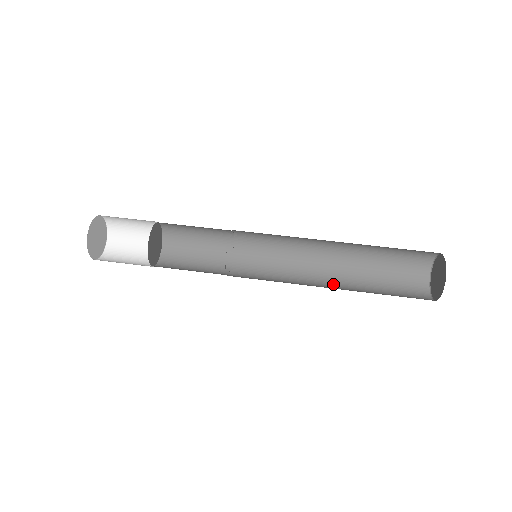
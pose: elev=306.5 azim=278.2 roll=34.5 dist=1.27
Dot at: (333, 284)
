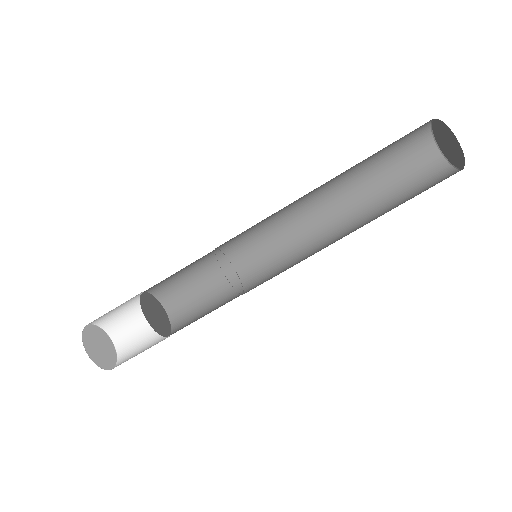
Dot at: (349, 227)
